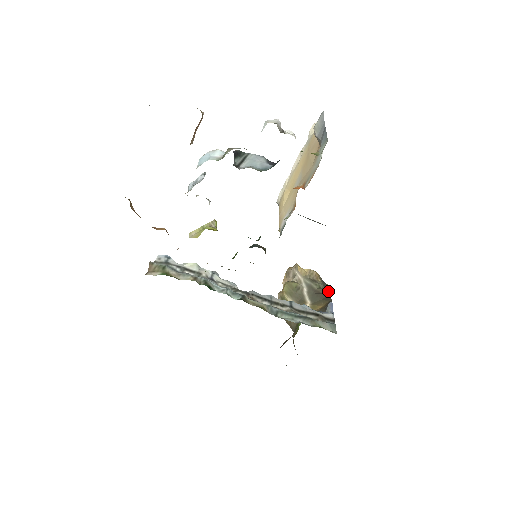
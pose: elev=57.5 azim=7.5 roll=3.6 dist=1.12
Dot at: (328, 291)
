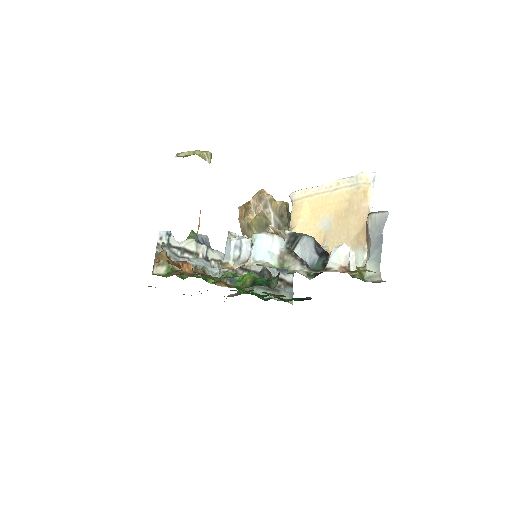
Dot at: occluded
